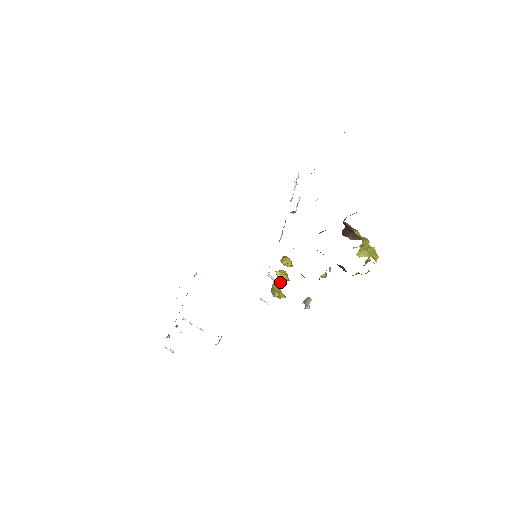
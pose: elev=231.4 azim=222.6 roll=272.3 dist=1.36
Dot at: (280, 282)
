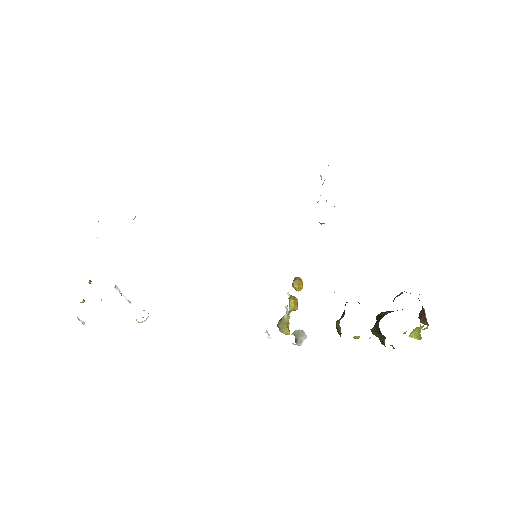
Dot at: occluded
